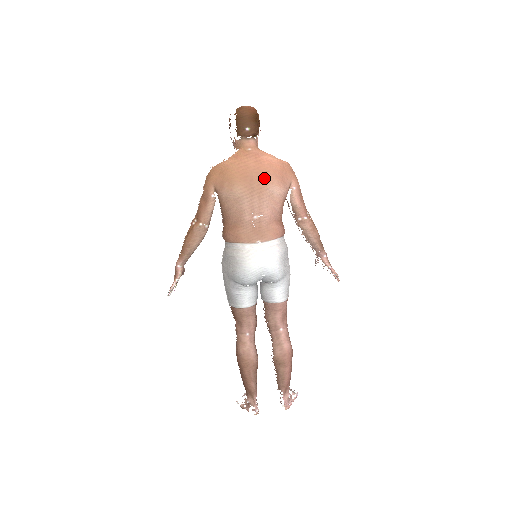
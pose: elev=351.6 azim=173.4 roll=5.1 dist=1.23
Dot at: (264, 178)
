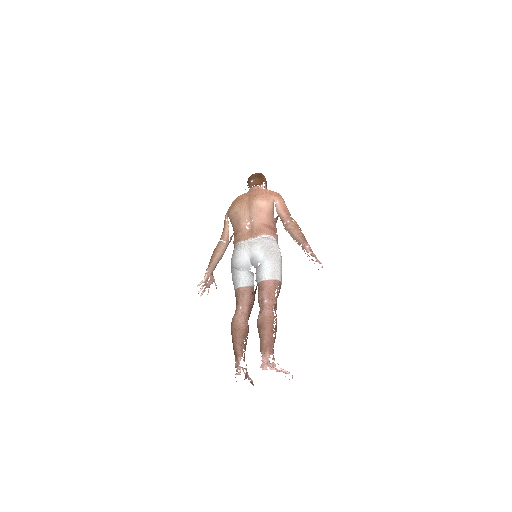
Dot at: (252, 197)
